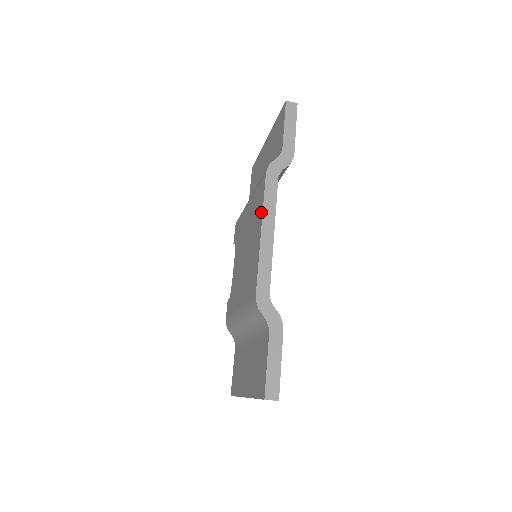
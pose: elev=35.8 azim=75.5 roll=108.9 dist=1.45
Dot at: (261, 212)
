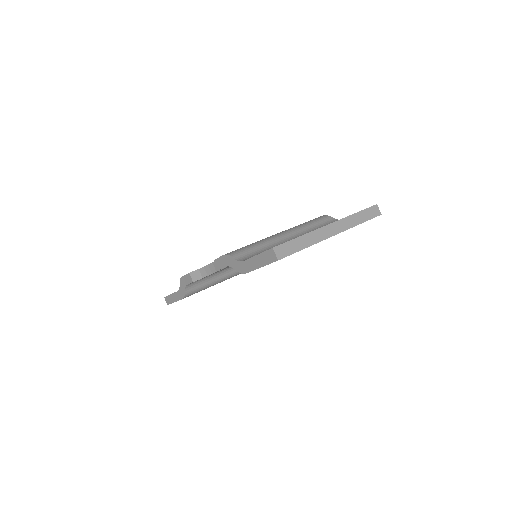
Dot at: occluded
